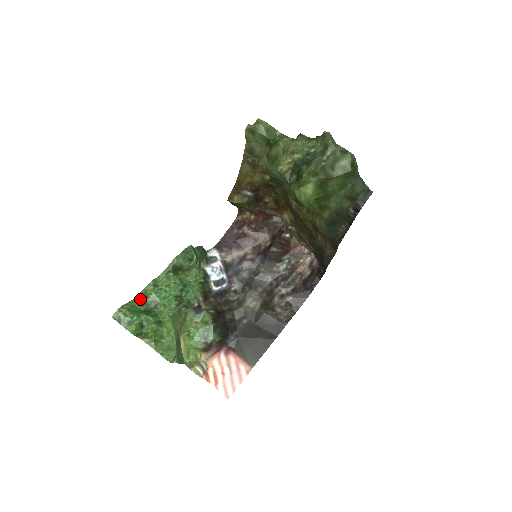
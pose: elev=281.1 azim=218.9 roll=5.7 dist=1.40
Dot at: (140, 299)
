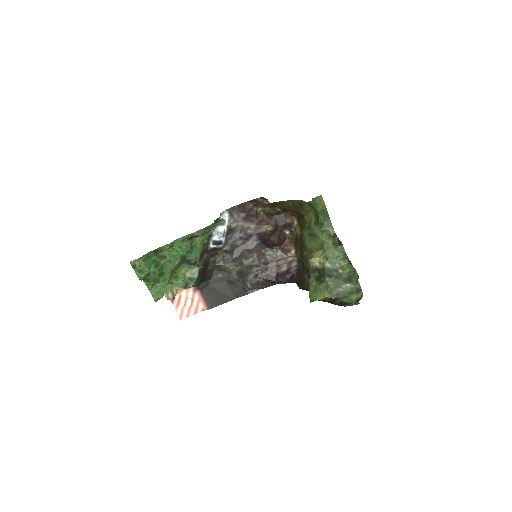
Dot at: (155, 252)
